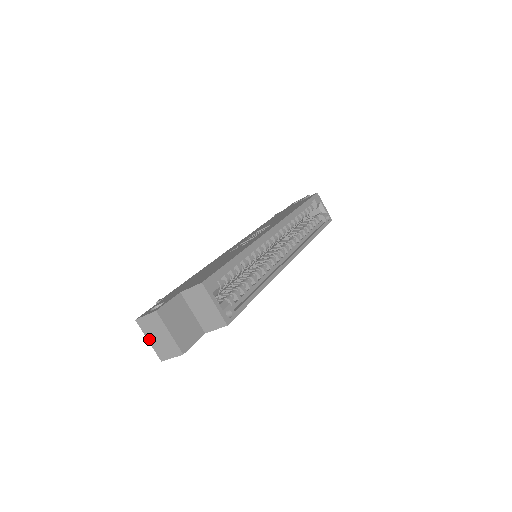
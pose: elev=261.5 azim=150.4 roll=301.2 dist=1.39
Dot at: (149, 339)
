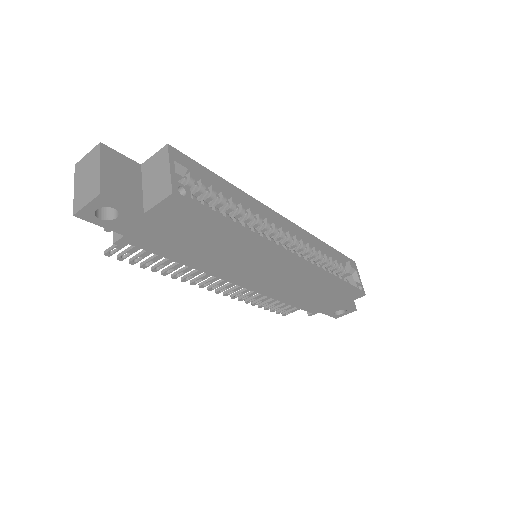
Dot at: (76, 186)
